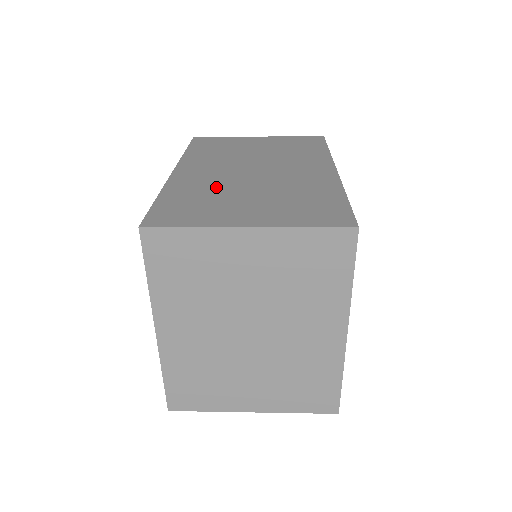
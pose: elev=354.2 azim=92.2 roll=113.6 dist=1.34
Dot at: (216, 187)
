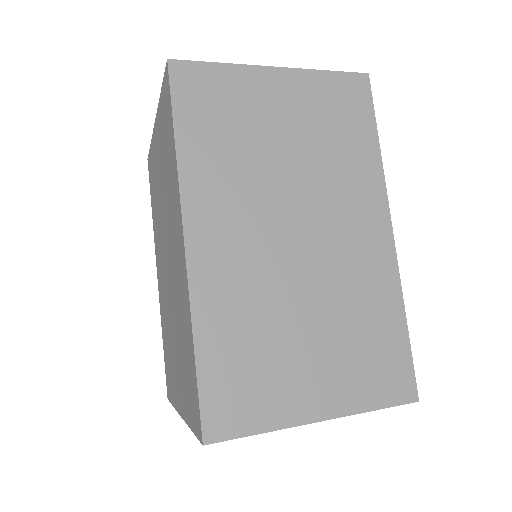
Dot at: (261, 306)
